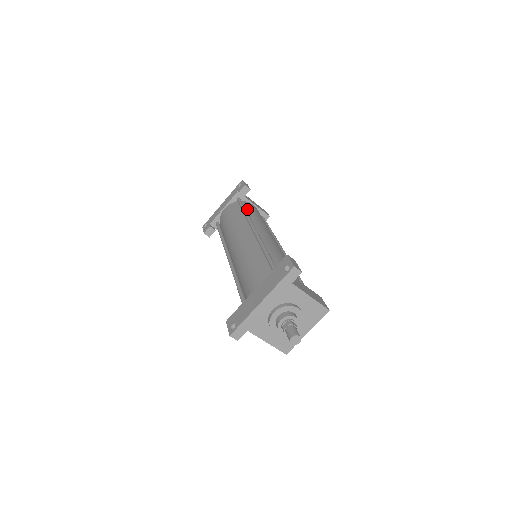
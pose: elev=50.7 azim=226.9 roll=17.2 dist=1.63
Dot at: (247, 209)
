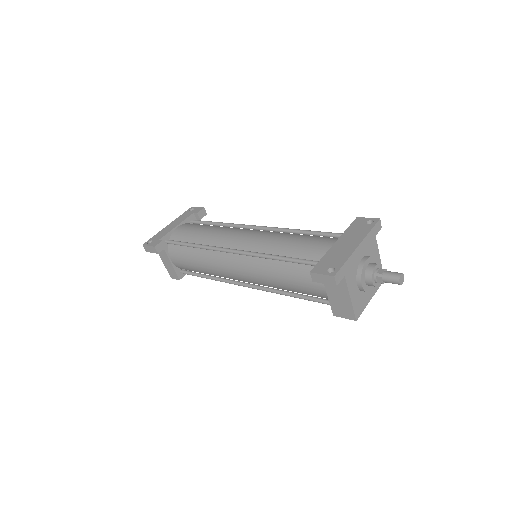
Dot at: occluded
